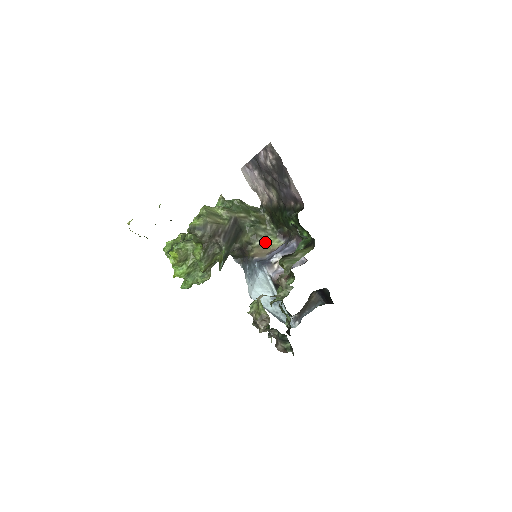
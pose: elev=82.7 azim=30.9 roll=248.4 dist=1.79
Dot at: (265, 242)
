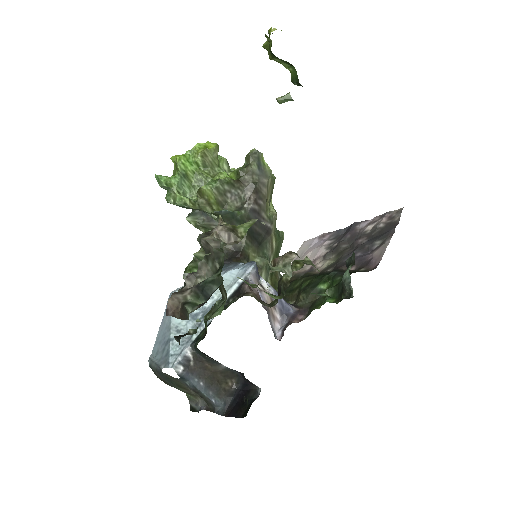
Dot at: occluded
